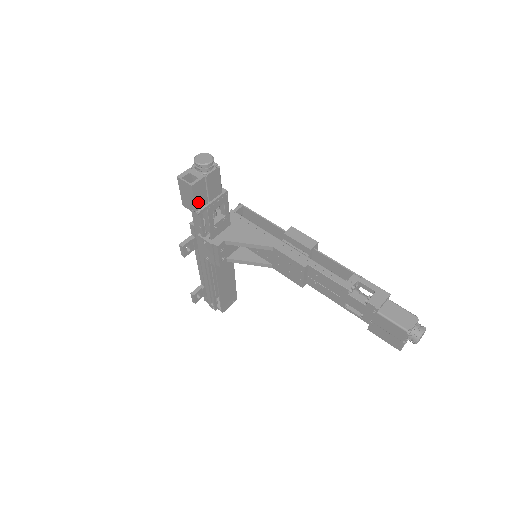
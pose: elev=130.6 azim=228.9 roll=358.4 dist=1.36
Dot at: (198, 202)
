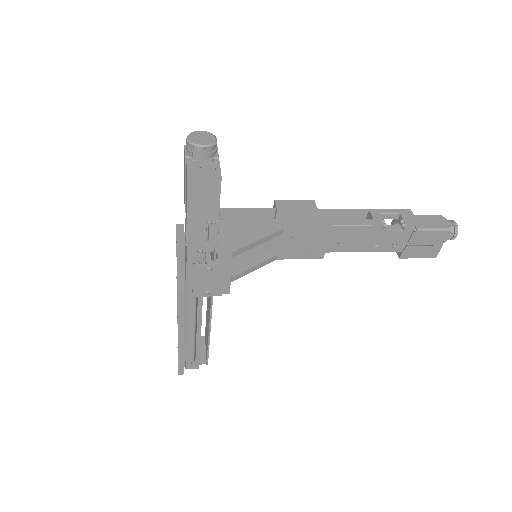
Dot at: (218, 204)
